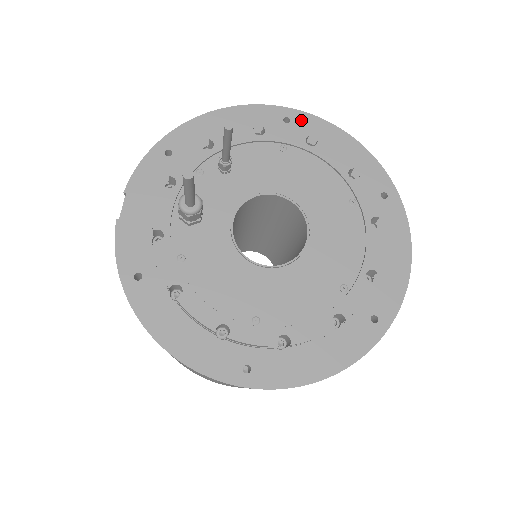
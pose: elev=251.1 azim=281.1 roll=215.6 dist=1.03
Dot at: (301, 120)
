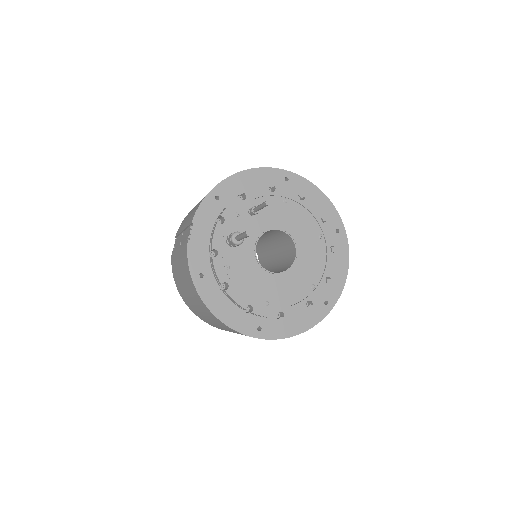
Dot at: (295, 180)
